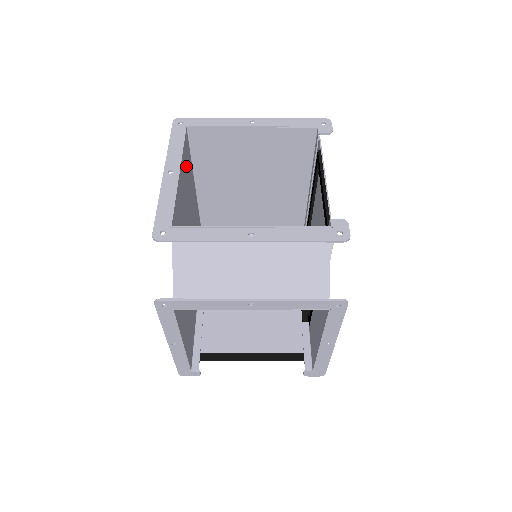
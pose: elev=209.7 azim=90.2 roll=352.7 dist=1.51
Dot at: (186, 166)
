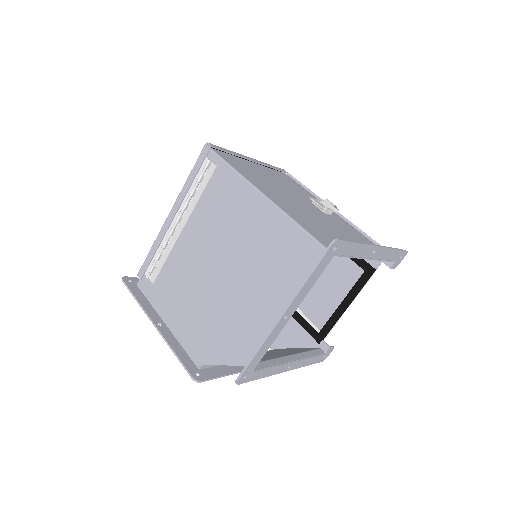
Dot at: (294, 268)
